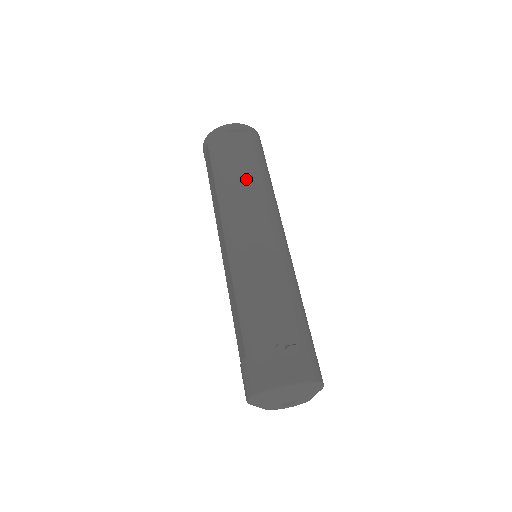
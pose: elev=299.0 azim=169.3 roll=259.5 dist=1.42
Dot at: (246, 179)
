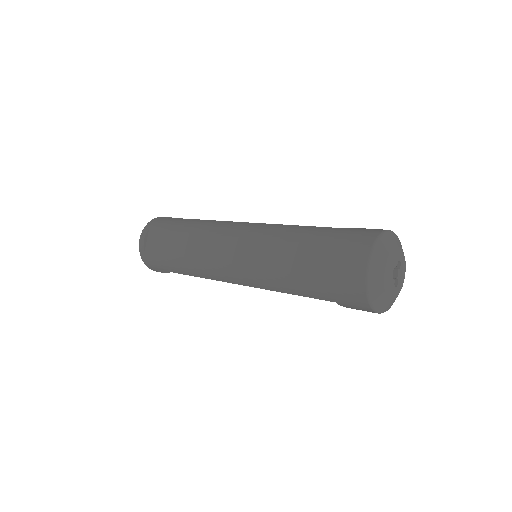
Dot at: occluded
